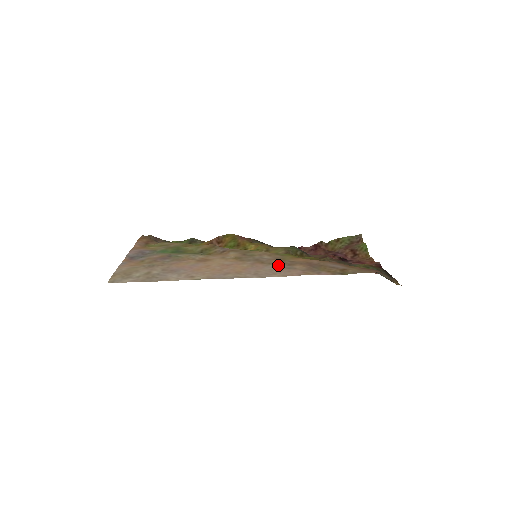
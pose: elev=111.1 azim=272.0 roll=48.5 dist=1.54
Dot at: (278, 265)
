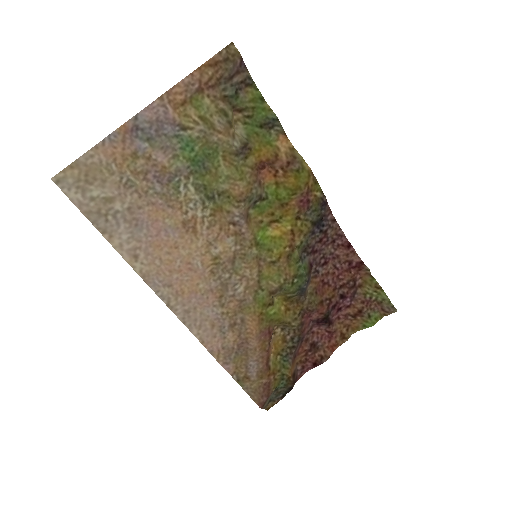
Dot at: (223, 316)
